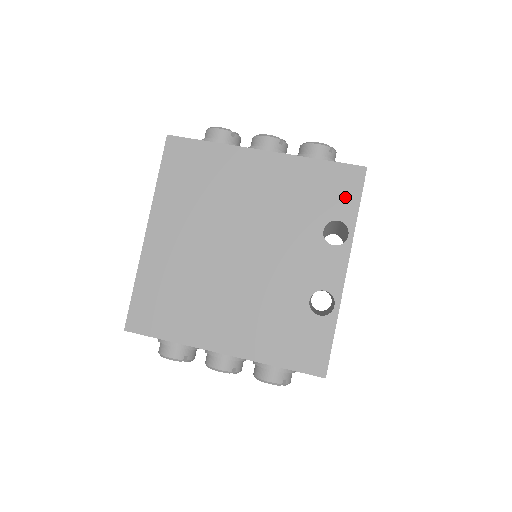
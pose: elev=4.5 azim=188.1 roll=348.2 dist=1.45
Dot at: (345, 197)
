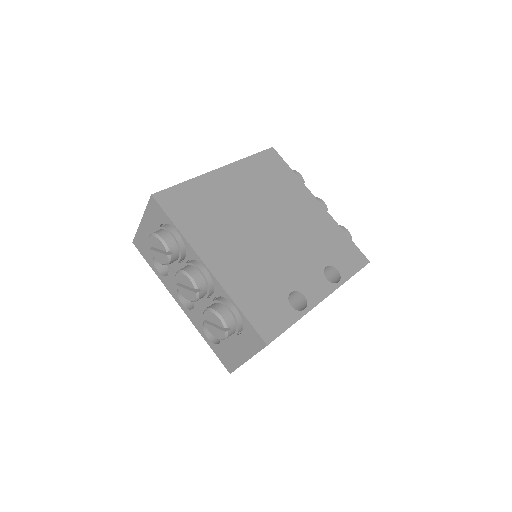
Dot at: (349, 263)
